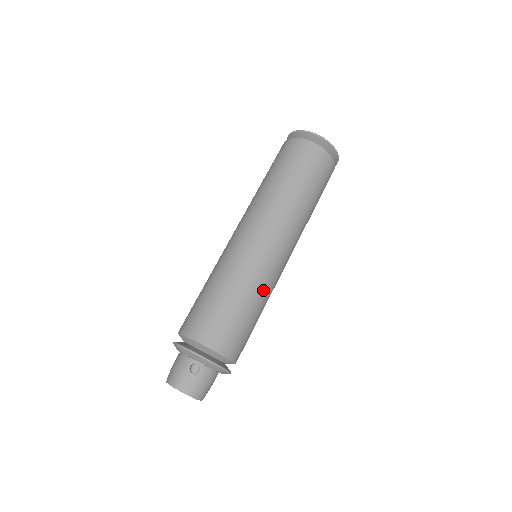
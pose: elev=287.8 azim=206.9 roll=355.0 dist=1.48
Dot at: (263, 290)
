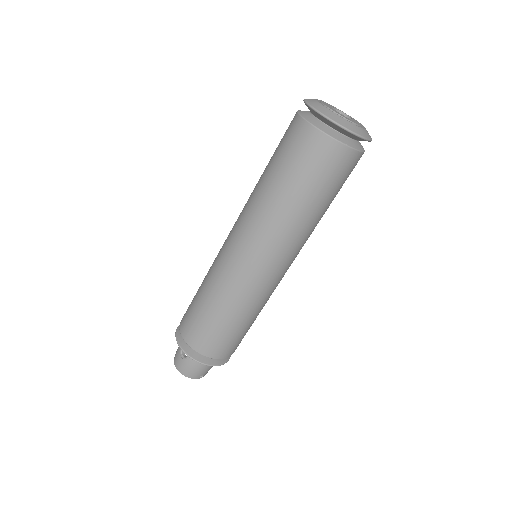
Dot at: (237, 301)
